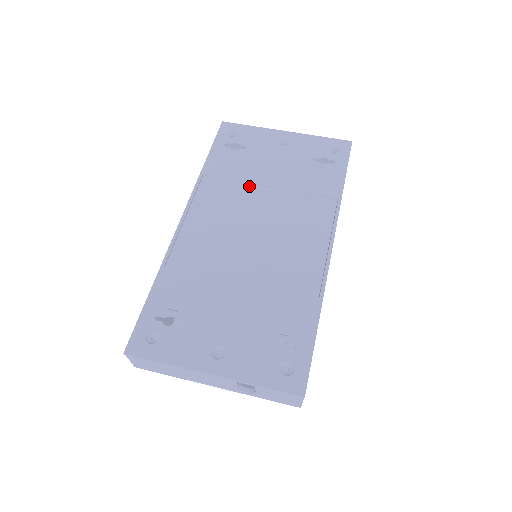
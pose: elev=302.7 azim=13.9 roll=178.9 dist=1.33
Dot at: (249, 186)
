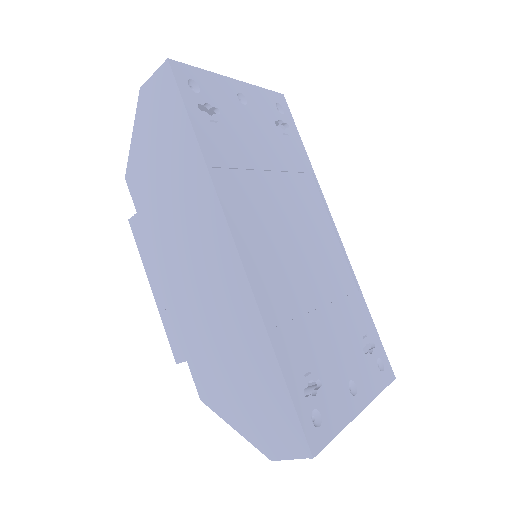
Dot at: (256, 175)
